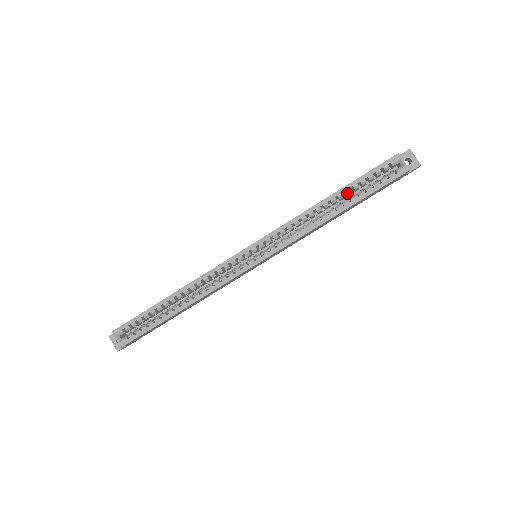
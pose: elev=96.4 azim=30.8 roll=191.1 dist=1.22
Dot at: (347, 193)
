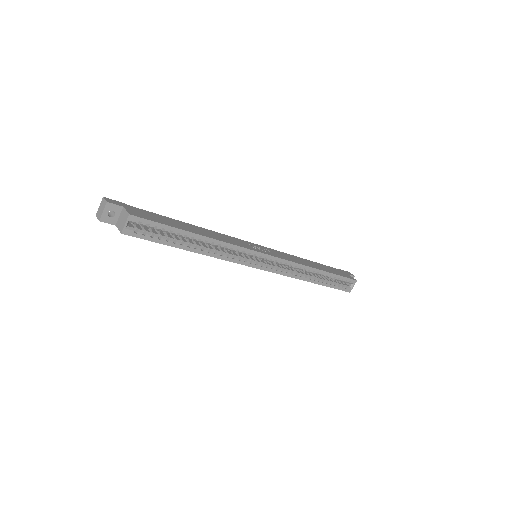
Dot at: (326, 276)
